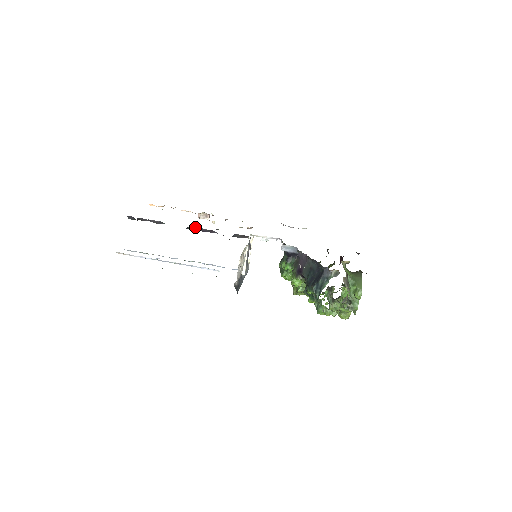
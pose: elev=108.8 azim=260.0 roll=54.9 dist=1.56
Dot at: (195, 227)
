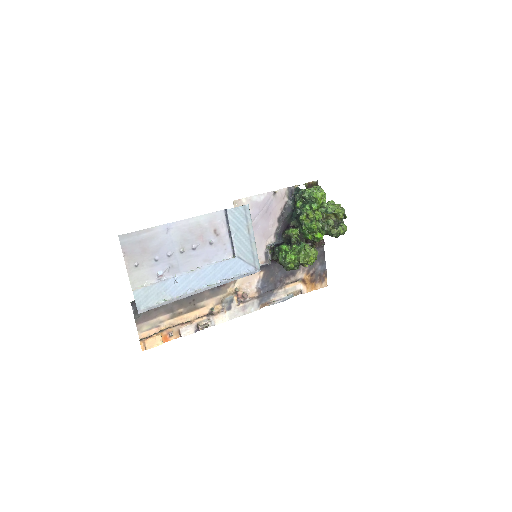
Dot at: occluded
